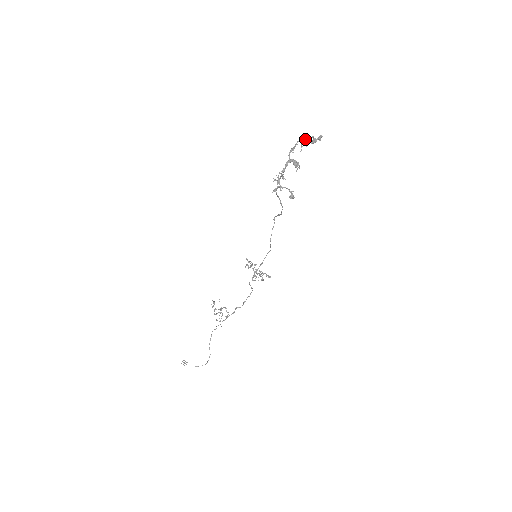
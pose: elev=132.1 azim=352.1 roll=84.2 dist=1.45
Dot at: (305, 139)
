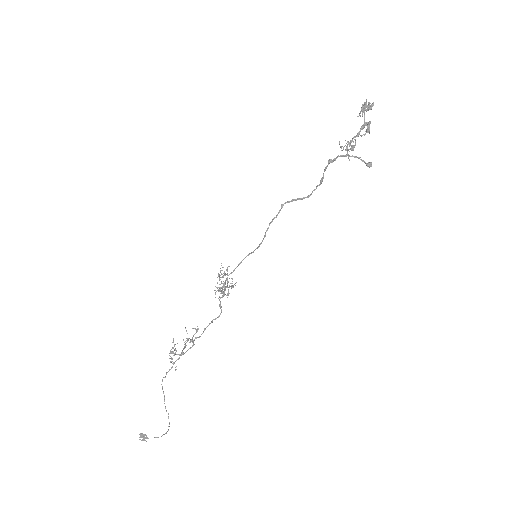
Dot at: (366, 103)
